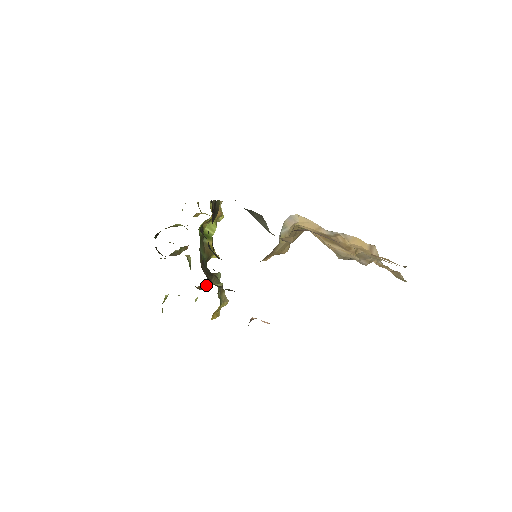
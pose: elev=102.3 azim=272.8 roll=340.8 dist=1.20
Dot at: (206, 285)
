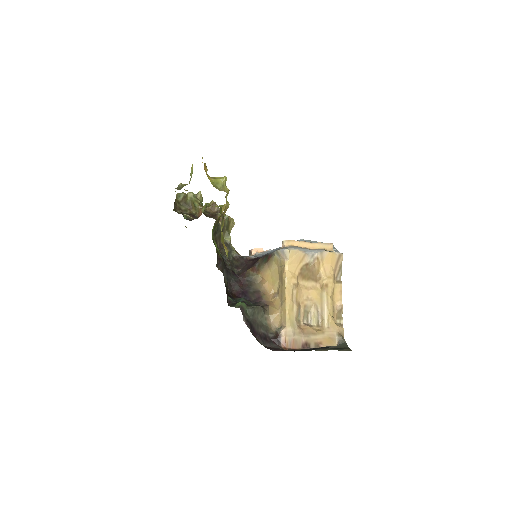
Dot at: (216, 204)
